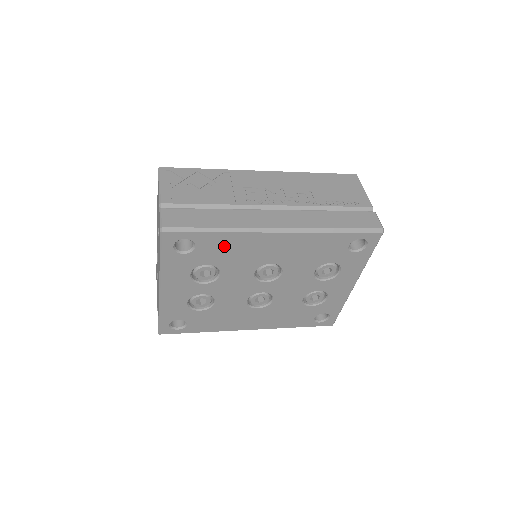
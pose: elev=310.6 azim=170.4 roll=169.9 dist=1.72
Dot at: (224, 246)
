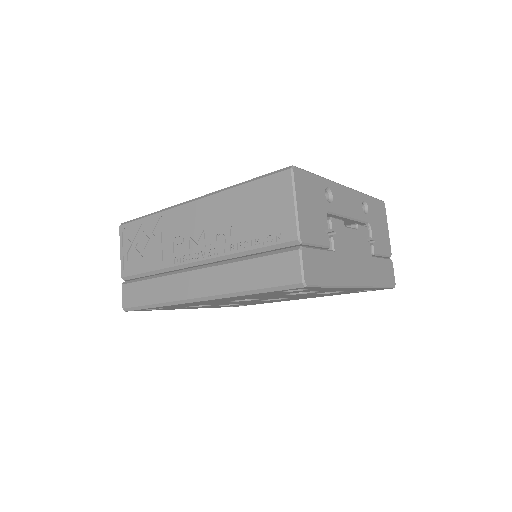
Dot at: occluded
